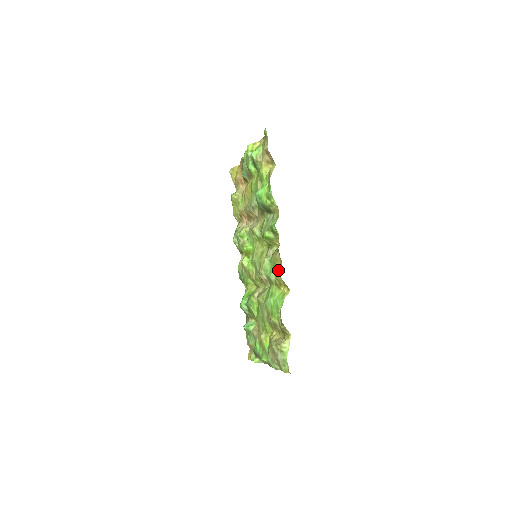
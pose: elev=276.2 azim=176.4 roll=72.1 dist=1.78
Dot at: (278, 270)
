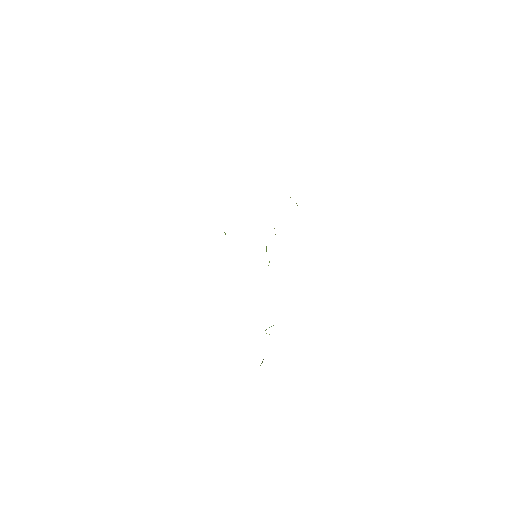
Dot at: occluded
